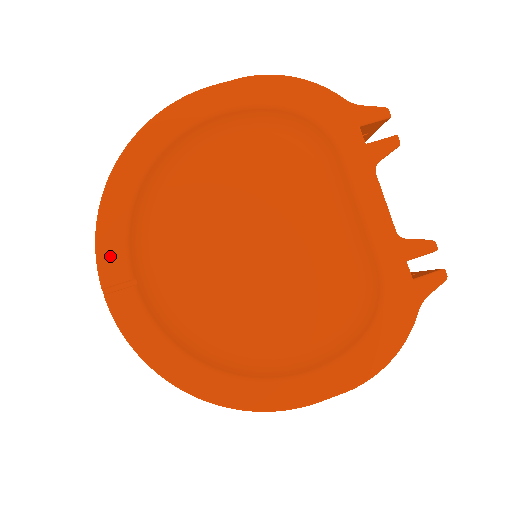
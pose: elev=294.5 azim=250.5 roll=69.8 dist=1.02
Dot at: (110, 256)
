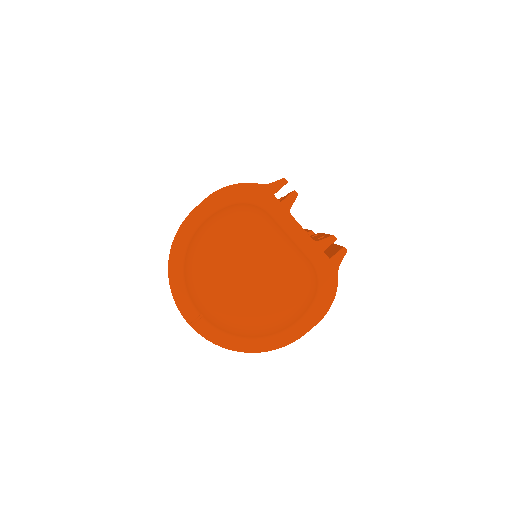
Dot at: (186, 309)
